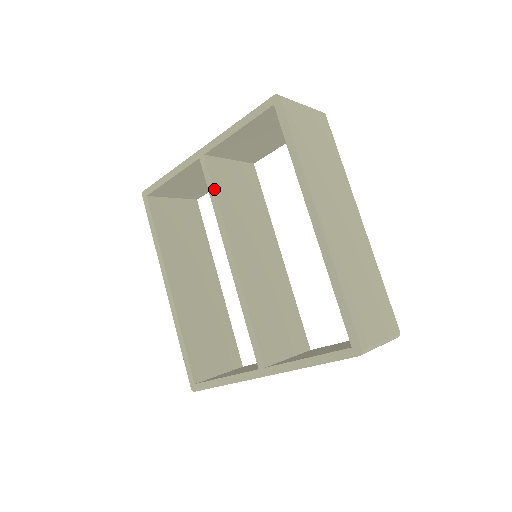
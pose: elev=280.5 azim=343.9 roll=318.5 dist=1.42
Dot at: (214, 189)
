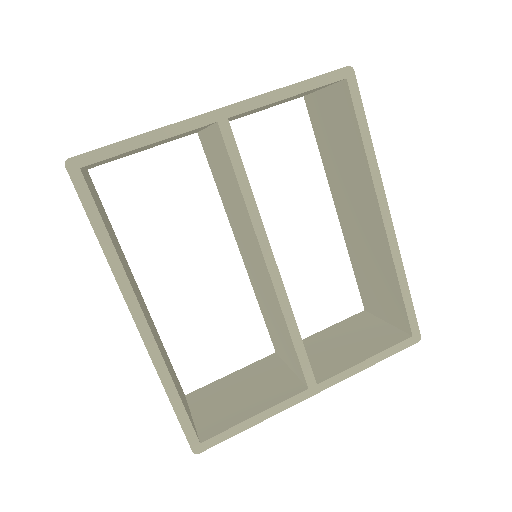
Dot at: (245, 171)
